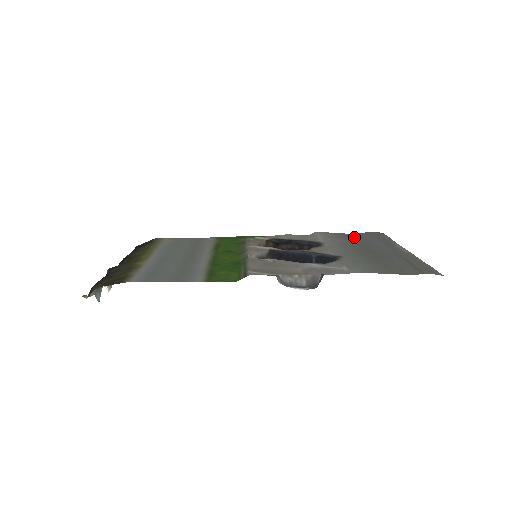
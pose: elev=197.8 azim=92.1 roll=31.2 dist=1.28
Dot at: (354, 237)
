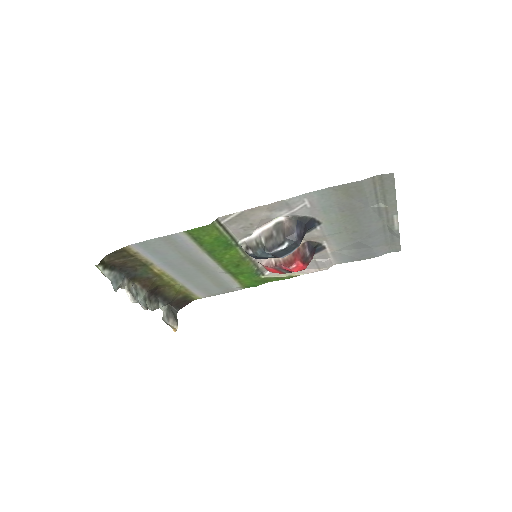
Dot at: (365, 251)
